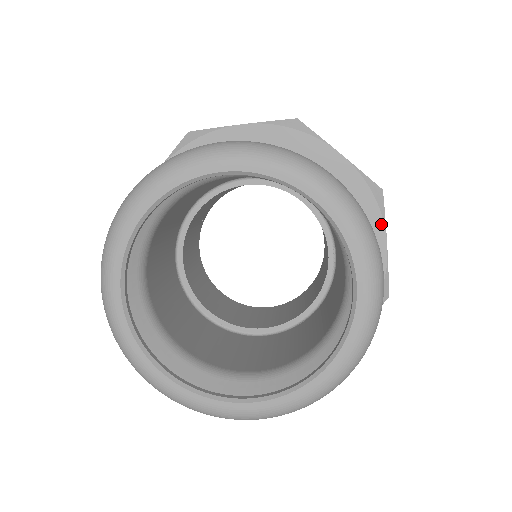
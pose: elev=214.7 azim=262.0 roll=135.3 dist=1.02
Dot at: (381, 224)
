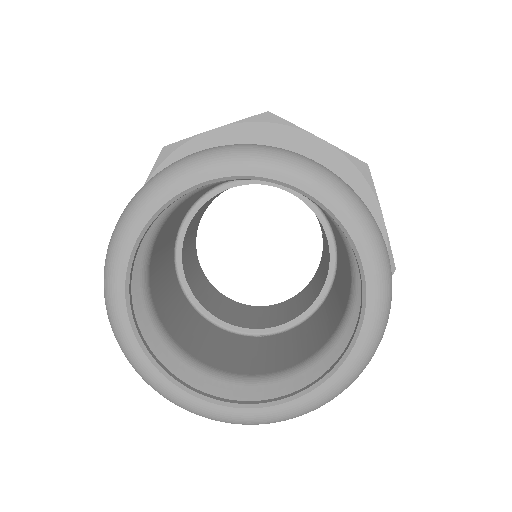
Dot at: occluded
